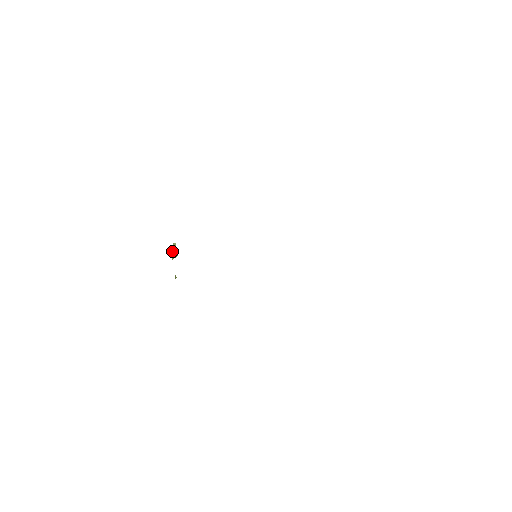
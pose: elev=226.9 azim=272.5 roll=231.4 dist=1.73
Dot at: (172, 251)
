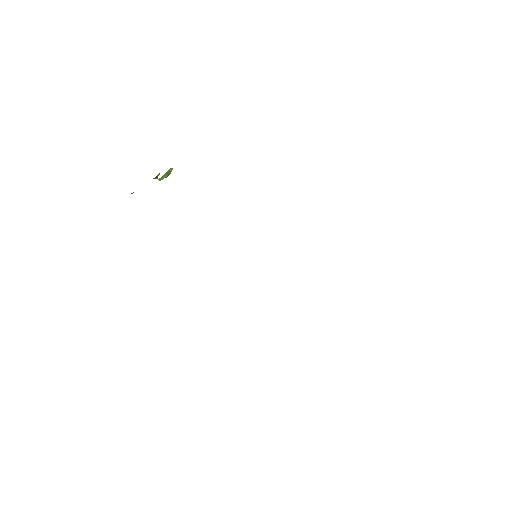
Dot at: (165, 173)
